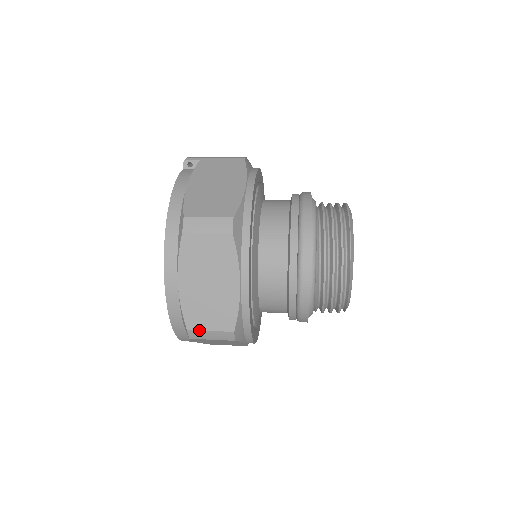
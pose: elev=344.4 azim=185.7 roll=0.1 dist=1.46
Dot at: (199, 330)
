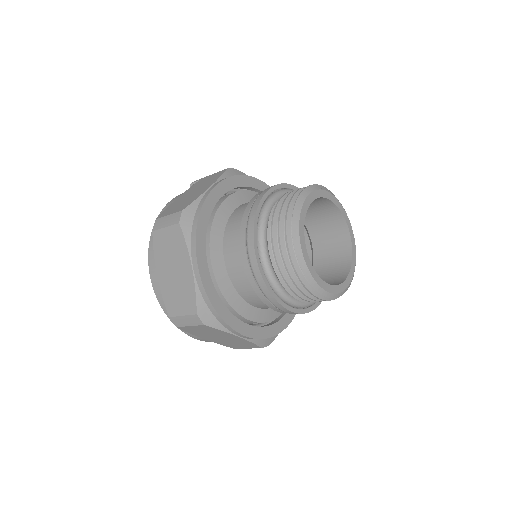
Dot at: (176, 316)
